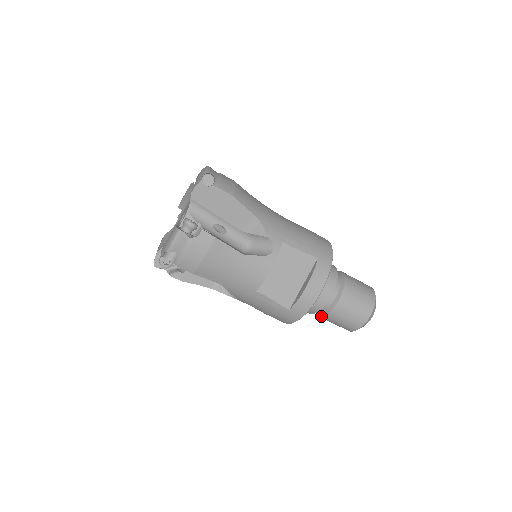
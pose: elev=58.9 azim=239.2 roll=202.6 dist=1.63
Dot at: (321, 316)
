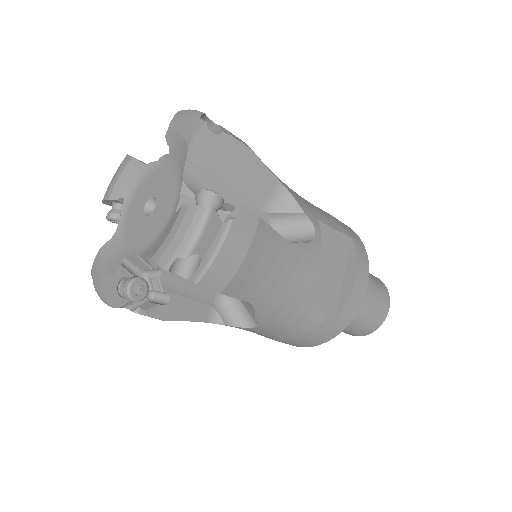
Dot at: occluded
